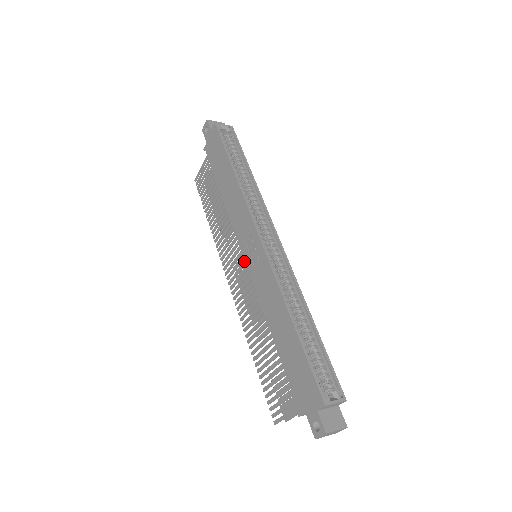
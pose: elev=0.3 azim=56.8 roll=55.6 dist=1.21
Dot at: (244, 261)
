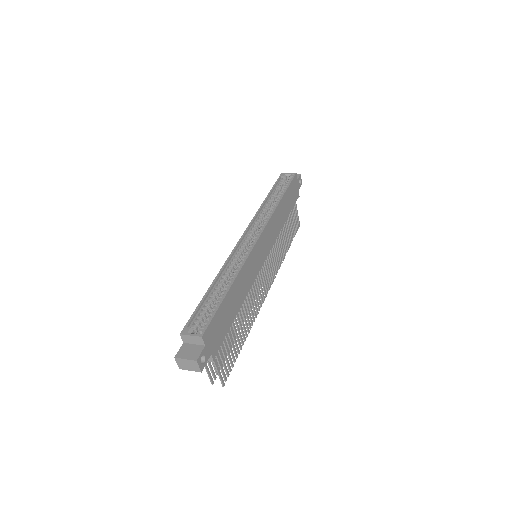
Dot at: occluded
